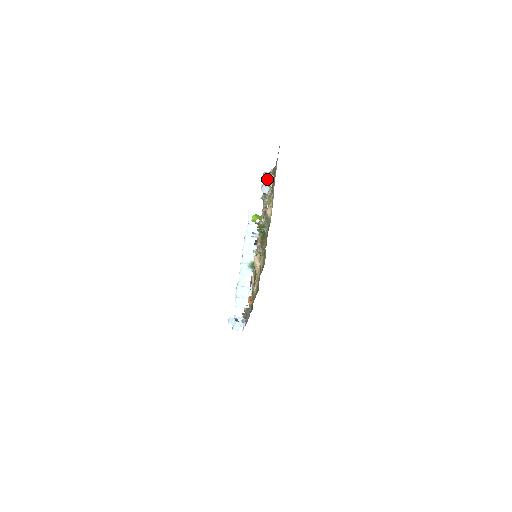
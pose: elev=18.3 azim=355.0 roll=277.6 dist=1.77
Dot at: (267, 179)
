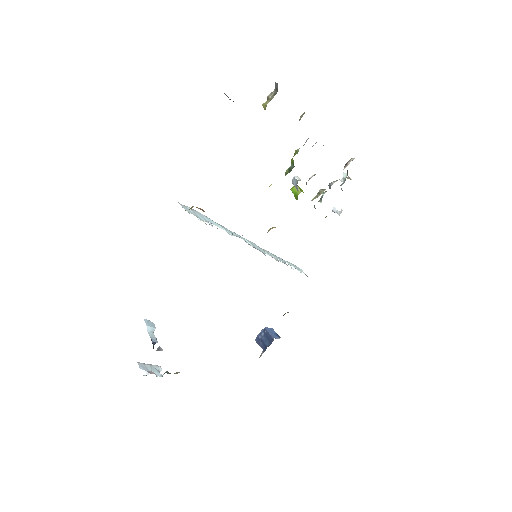
Dot at: (345, 176)
